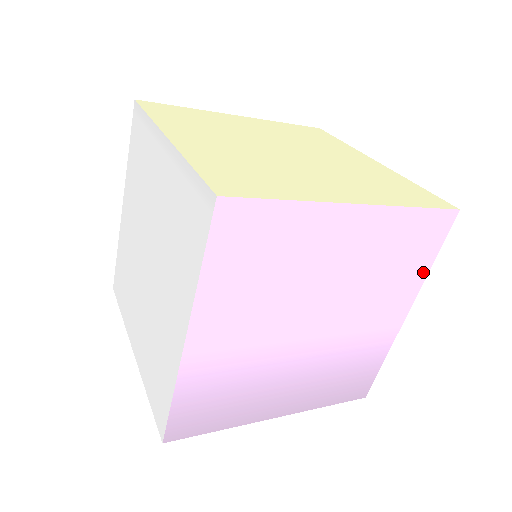
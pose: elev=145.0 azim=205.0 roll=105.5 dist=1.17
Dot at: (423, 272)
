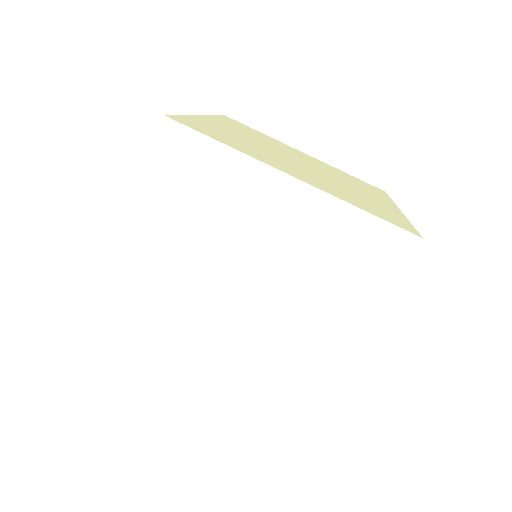
Dot at: occluded
